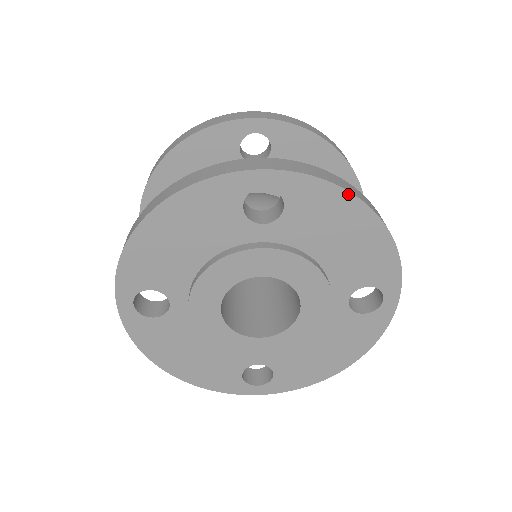
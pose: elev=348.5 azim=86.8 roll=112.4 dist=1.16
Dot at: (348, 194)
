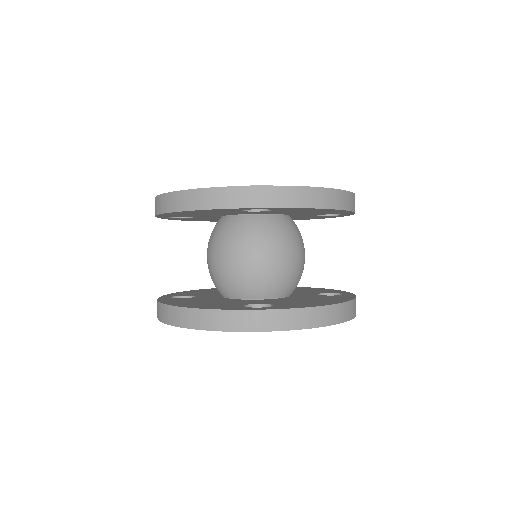
Dot at: occluded
